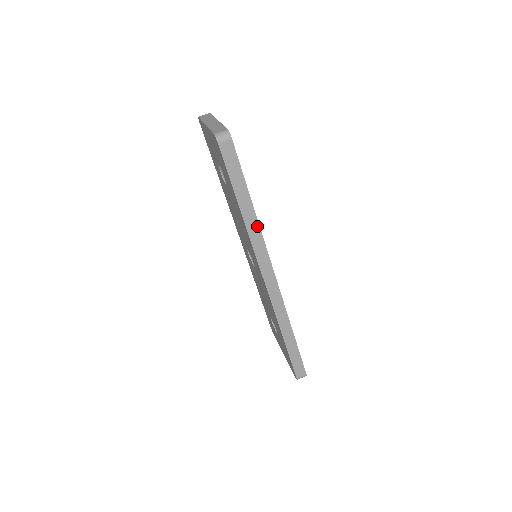
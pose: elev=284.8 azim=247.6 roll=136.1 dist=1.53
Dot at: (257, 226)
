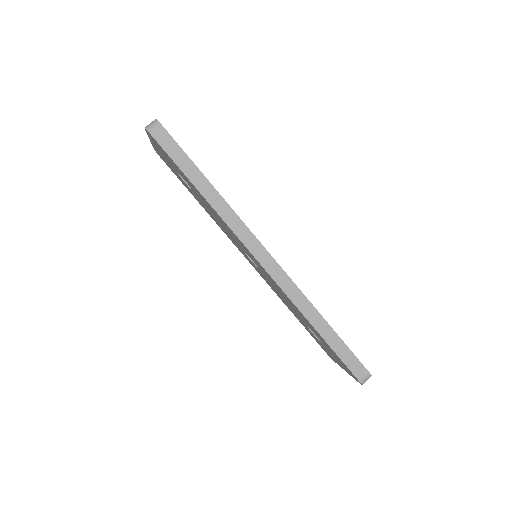
Dot at: (224, 203)
